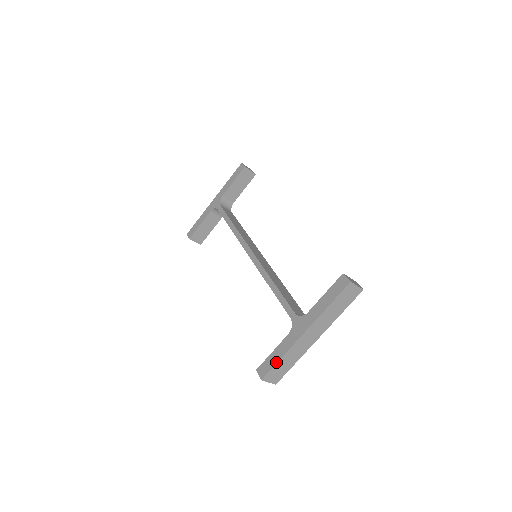
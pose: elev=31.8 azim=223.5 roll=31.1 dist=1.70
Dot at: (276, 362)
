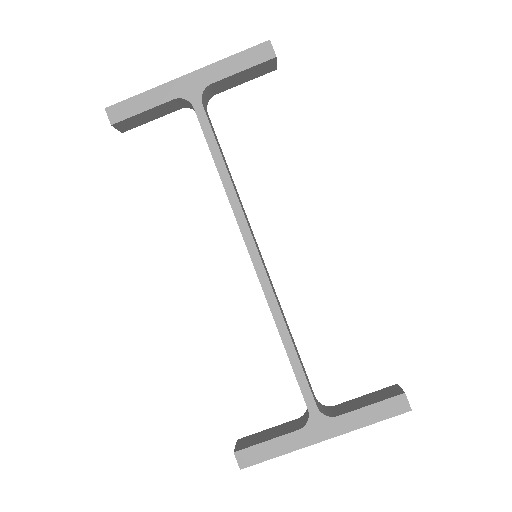
Dot at: (271, 458)
